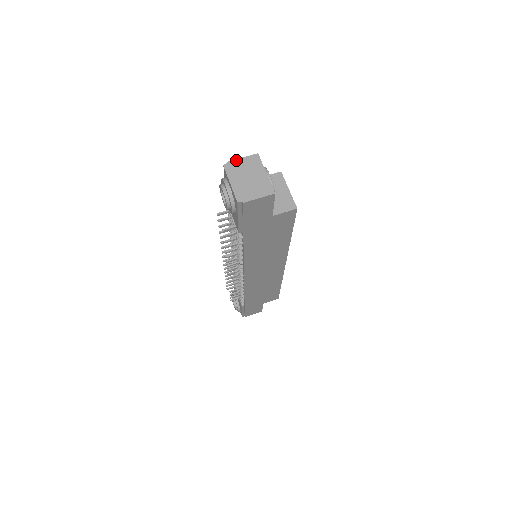
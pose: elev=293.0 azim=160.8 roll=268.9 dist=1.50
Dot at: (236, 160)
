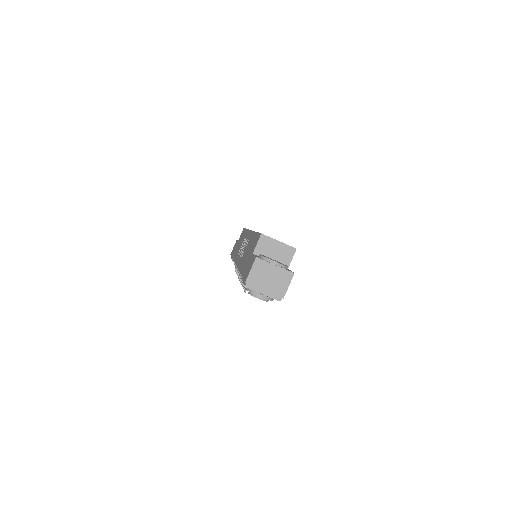
Dot at: (249, 276)
